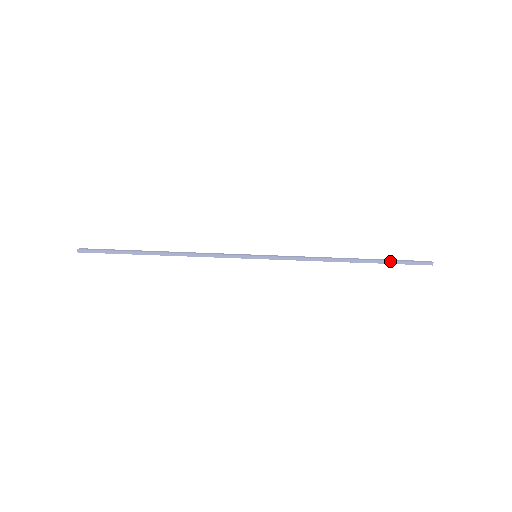
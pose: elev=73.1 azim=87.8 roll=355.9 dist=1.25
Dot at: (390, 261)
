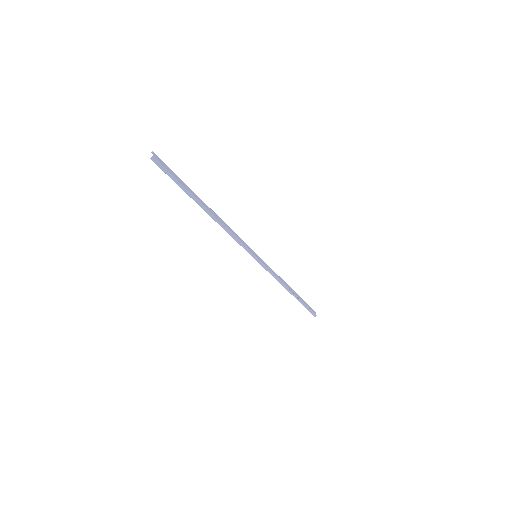
Dot at: (304, 304)
